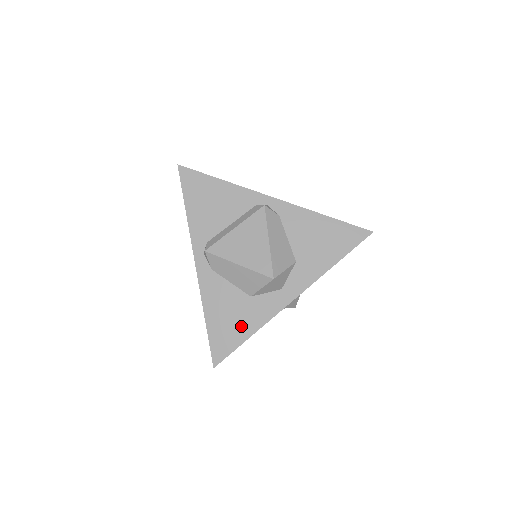
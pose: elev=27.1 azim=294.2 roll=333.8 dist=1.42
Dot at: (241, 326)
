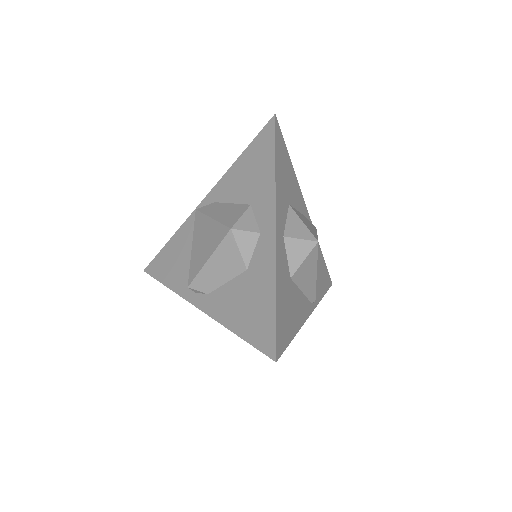
Dot at: (261, 299)
